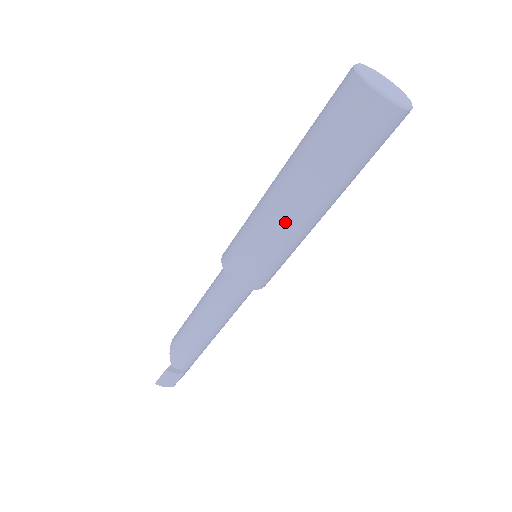
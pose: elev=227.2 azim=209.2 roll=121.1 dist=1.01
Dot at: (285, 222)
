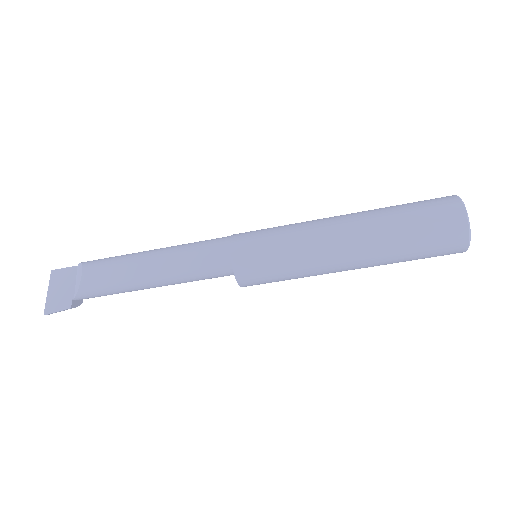
Dot at: occluded
